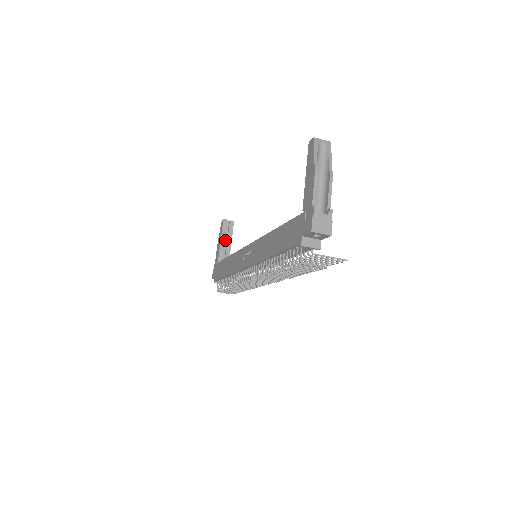
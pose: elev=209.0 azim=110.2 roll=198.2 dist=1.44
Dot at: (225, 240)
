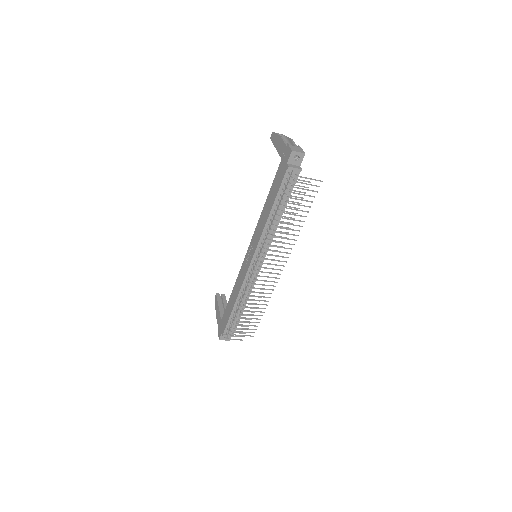
Dot at: (222, 307)
